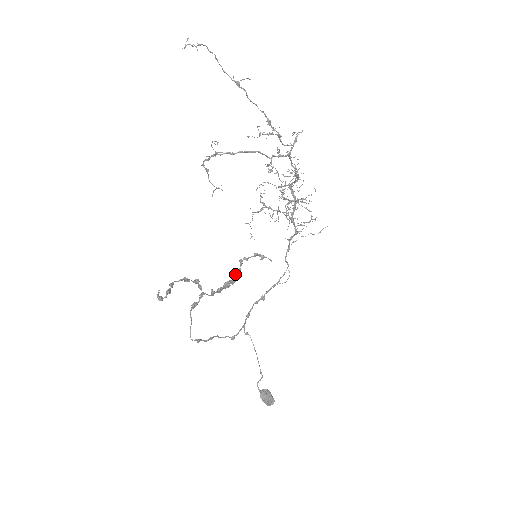
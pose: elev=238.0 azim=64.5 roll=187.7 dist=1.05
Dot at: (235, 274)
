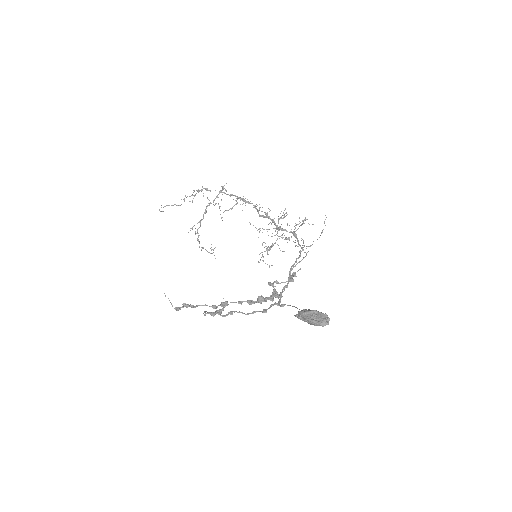
Dot at: (272, 296)
